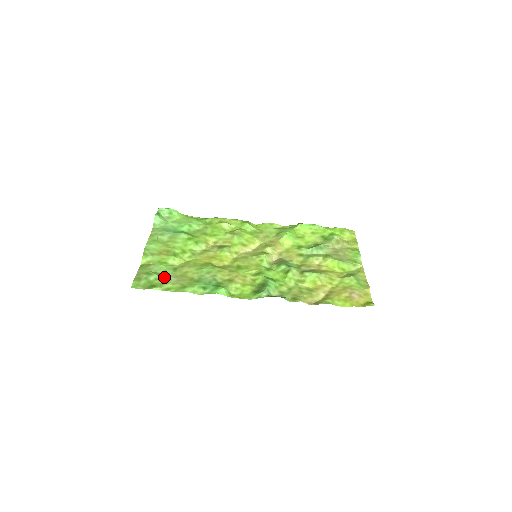
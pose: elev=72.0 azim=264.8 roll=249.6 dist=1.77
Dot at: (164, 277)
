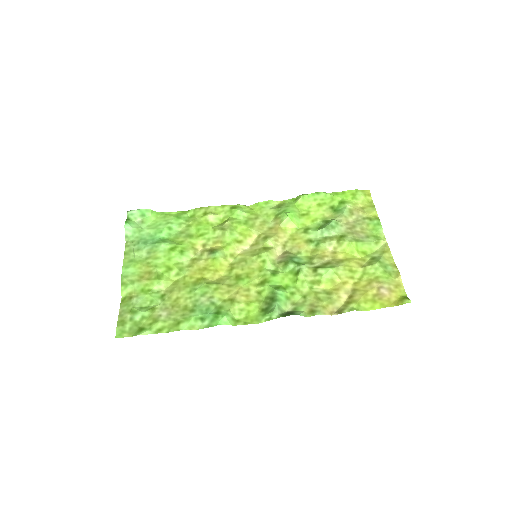
Dot at: (152, 312)
